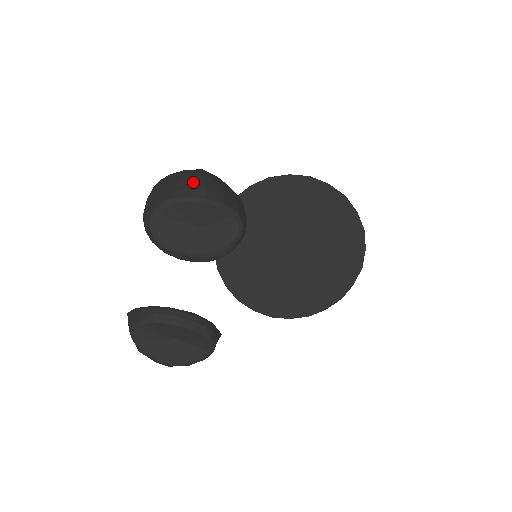
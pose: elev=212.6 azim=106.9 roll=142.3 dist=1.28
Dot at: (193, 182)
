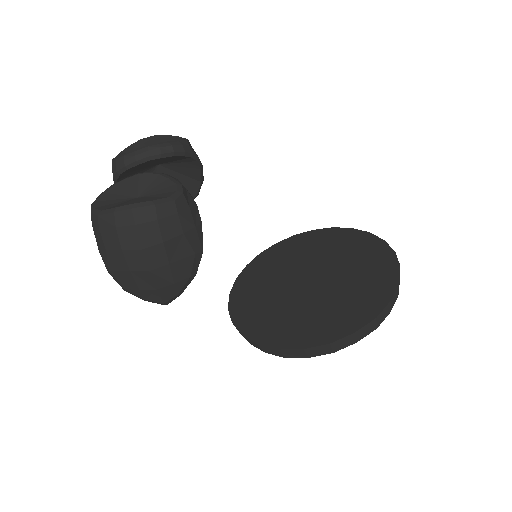
Dot at: occluded
